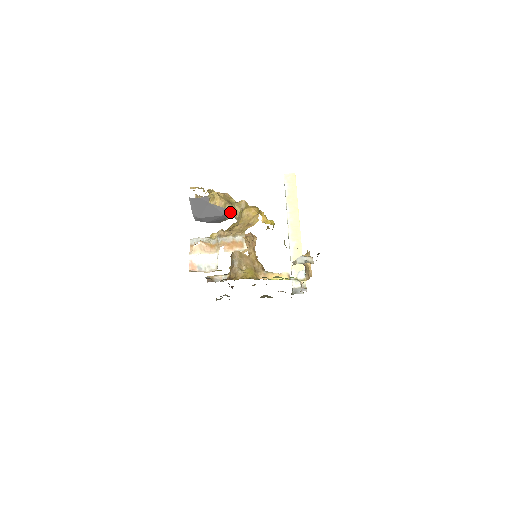
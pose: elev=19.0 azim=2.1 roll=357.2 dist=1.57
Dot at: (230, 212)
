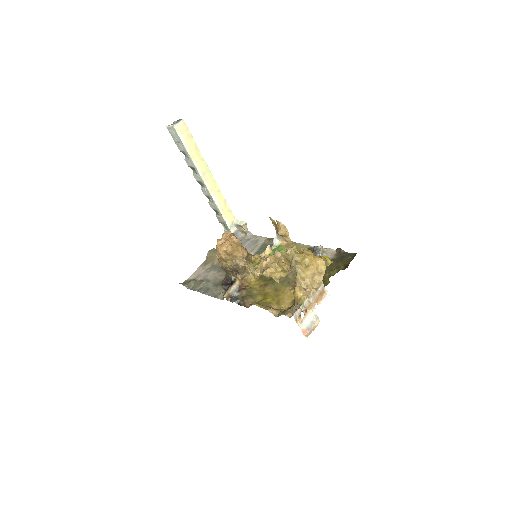
Dot at: occluded
